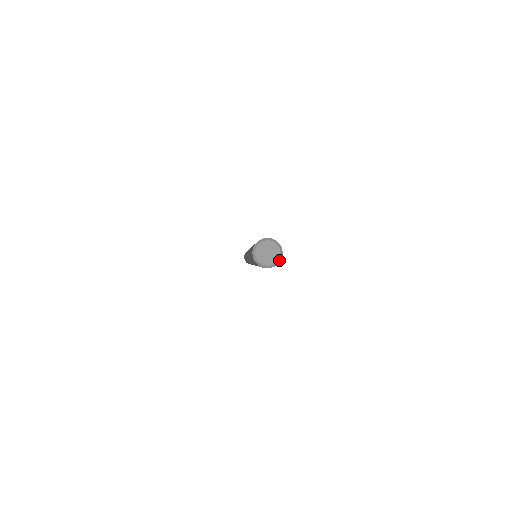
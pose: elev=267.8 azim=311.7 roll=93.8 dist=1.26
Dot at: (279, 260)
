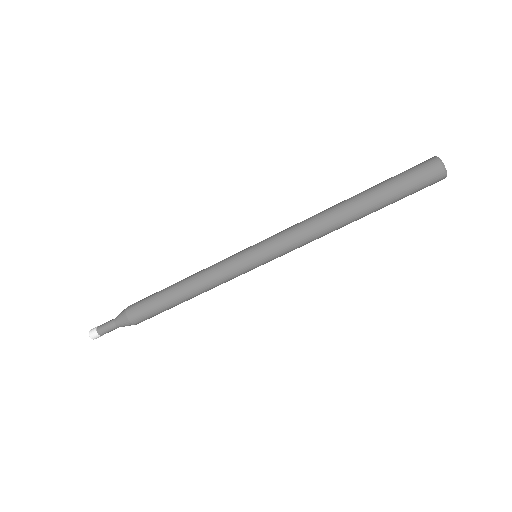
Dot at: occluded
